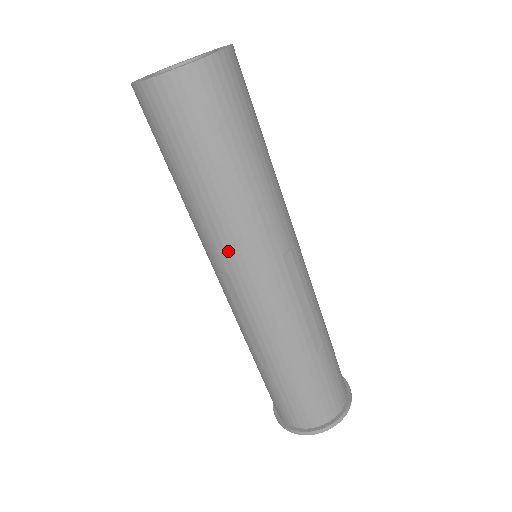
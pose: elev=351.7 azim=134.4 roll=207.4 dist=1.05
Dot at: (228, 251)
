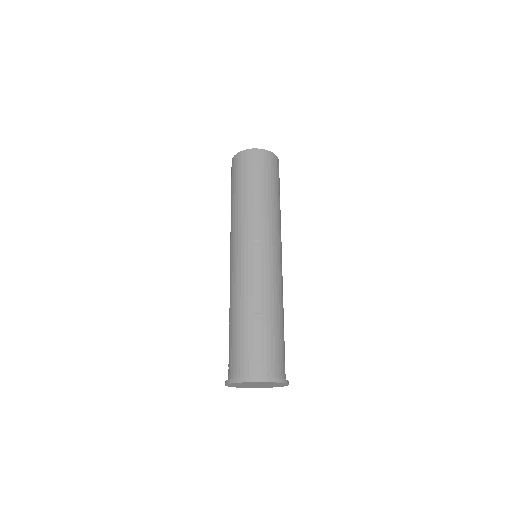
Dot at: (266, 228)
